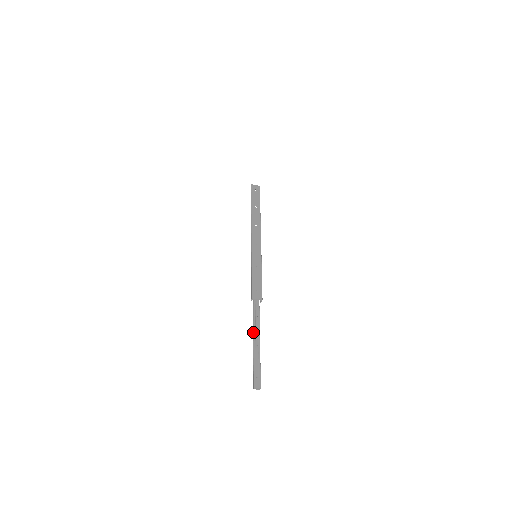
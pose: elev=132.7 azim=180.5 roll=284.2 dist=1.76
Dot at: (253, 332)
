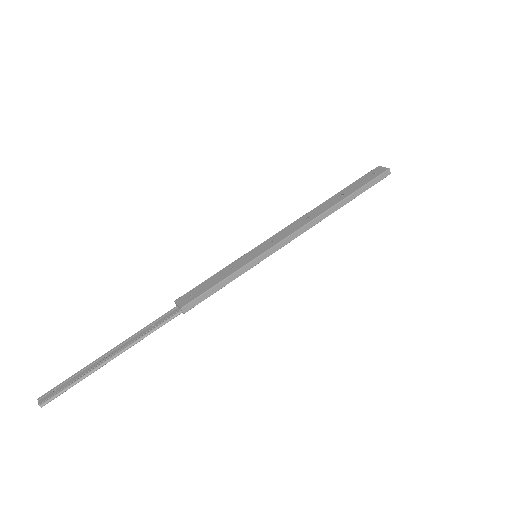
Dot at: (127, 341)
